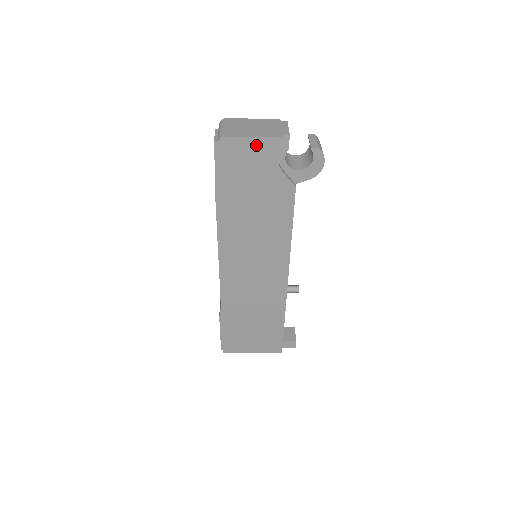
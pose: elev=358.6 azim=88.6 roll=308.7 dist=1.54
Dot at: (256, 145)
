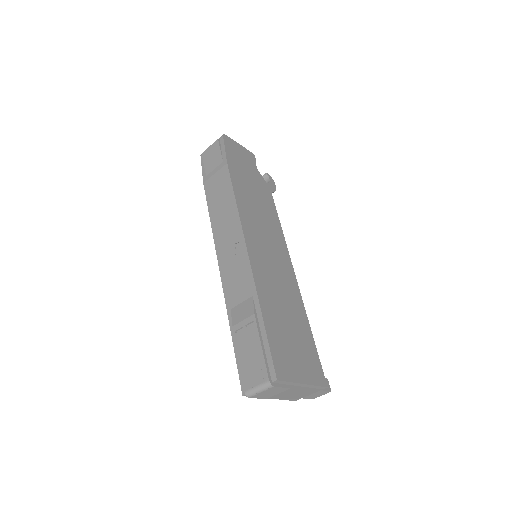
Dot at: (243, 150)
